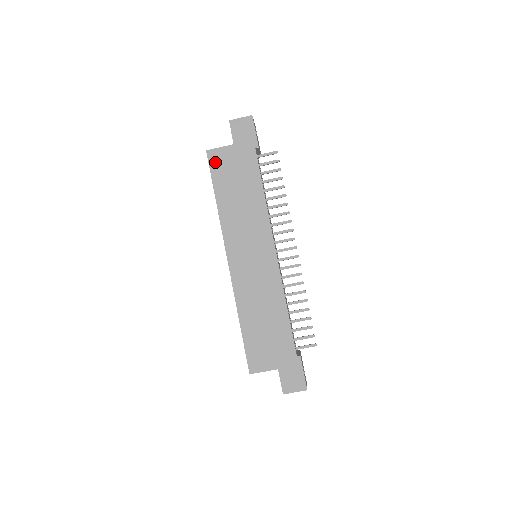
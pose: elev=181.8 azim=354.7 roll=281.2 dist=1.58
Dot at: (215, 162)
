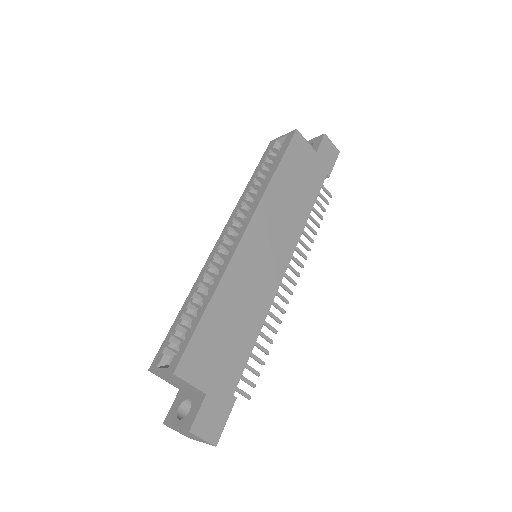
Dot at: (296, 145)
